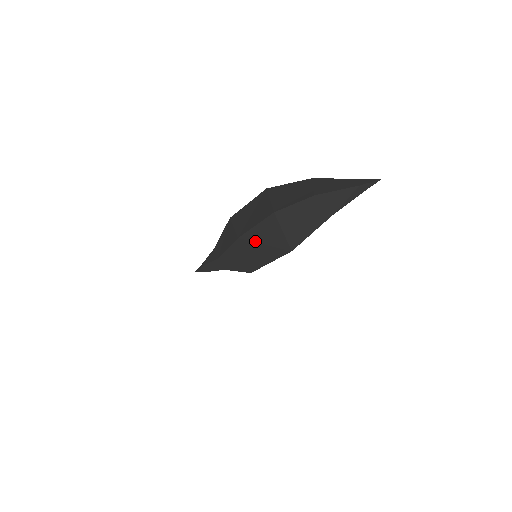
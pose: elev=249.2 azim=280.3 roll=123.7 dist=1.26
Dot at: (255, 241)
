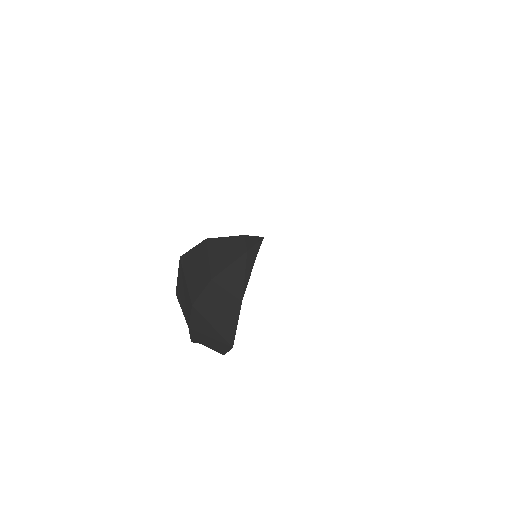
Dot at: (201, 333)
